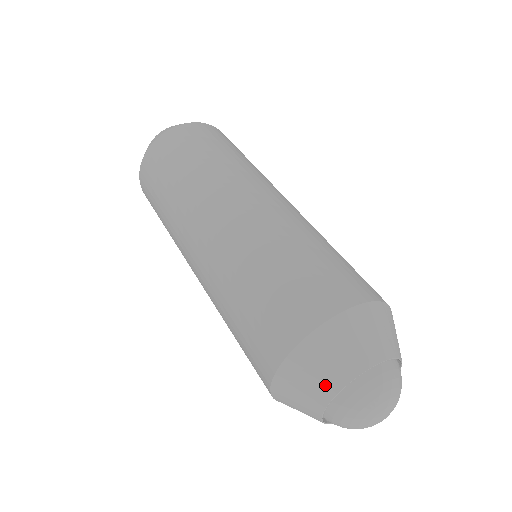
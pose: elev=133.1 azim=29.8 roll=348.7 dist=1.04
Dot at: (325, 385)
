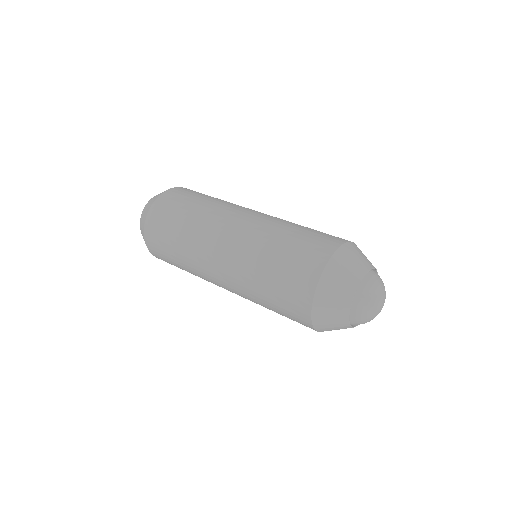
Dot at: (360, 267)
